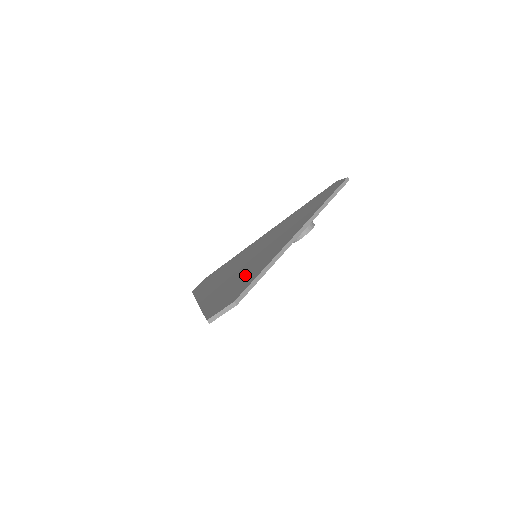
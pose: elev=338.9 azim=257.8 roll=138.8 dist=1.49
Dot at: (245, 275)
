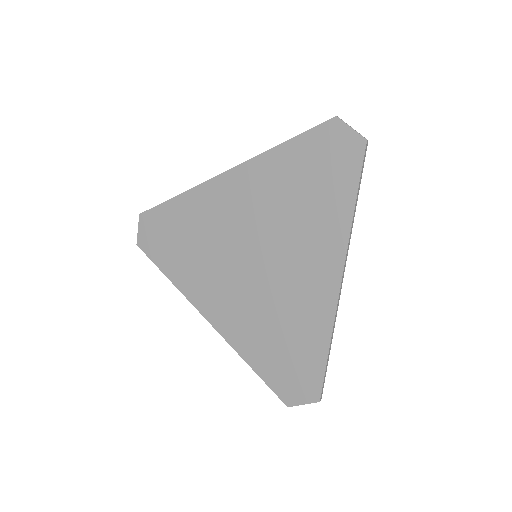
Dot at: (289, 332)
